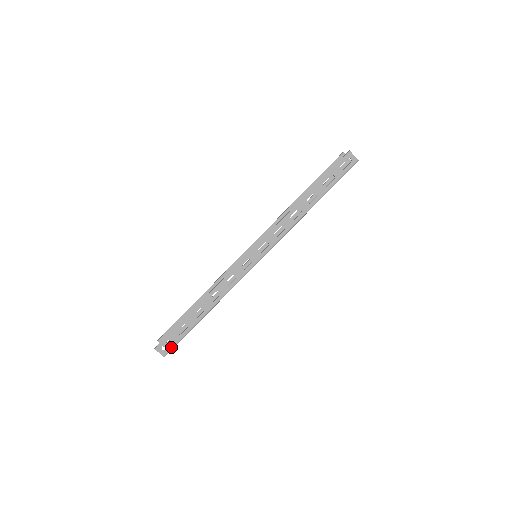
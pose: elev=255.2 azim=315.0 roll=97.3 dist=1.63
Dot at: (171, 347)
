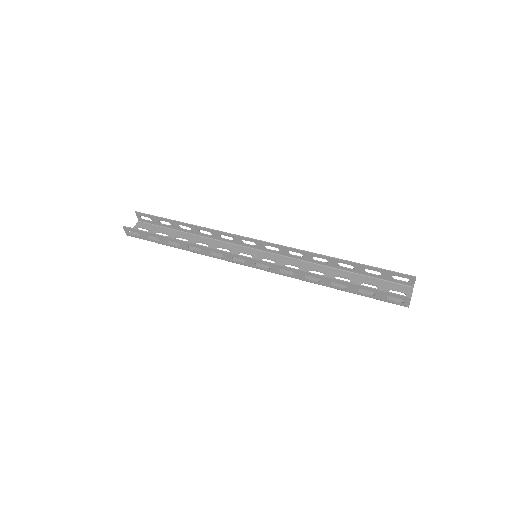
Dot at: (136, 237)
